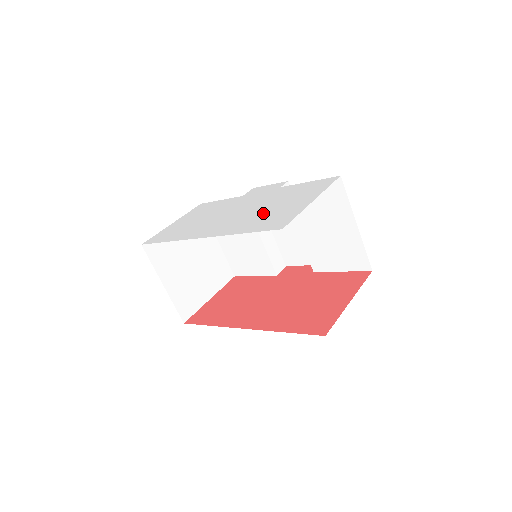
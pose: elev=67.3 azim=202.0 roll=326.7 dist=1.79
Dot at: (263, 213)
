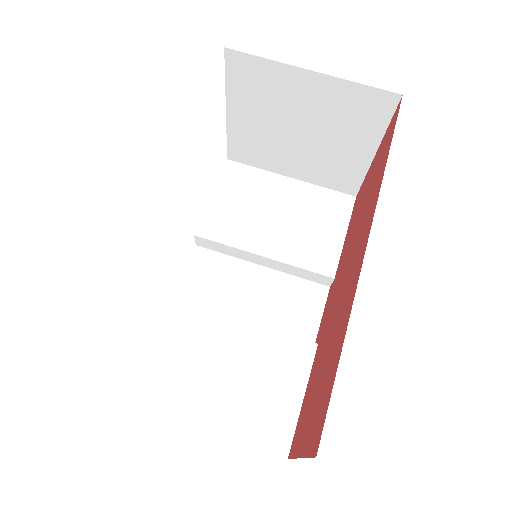
Dot at: occluded
